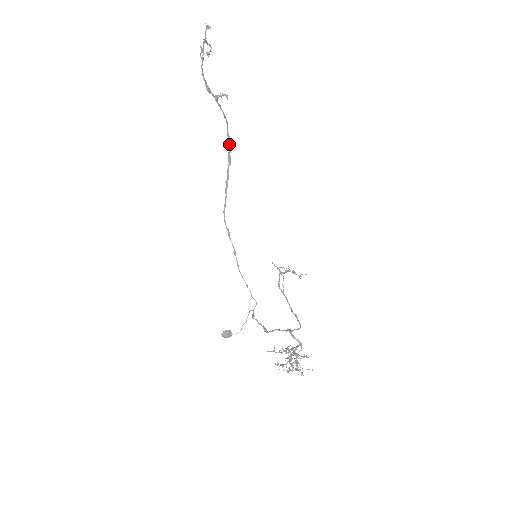
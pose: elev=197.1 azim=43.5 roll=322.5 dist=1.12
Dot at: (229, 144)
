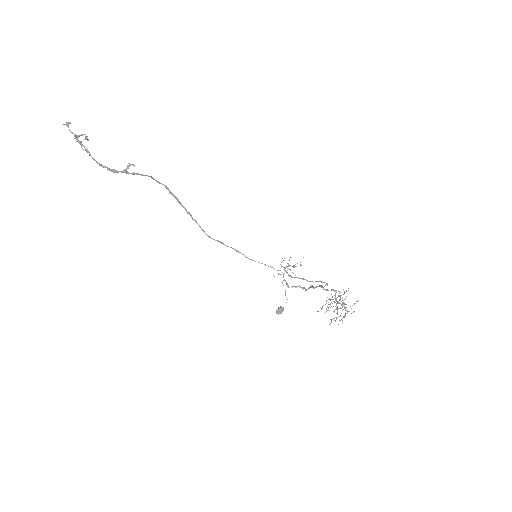
Dot at: occluded
